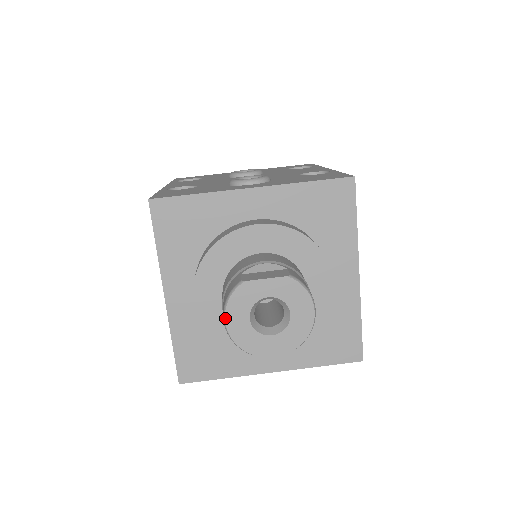
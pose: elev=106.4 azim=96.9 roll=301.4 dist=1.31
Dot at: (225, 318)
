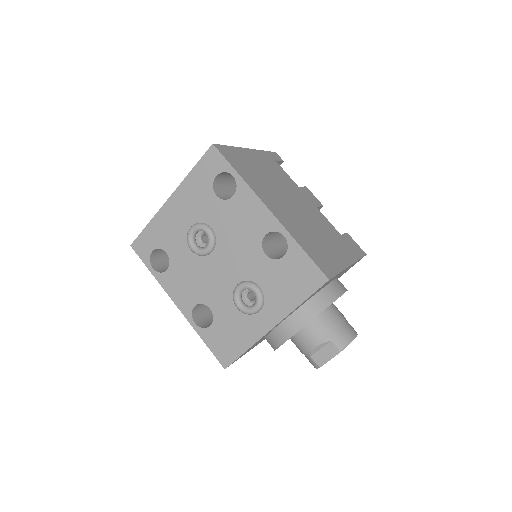
Dot at: occluded
